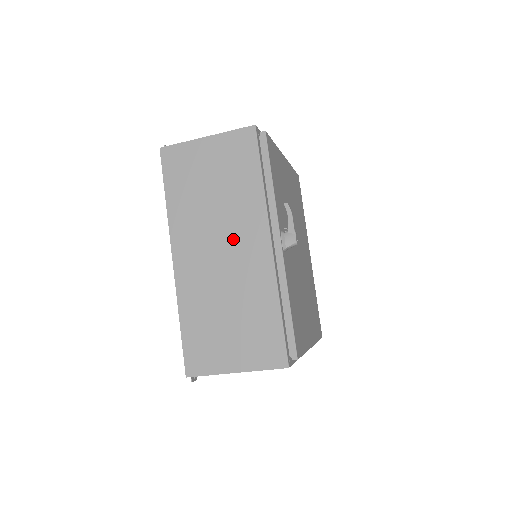
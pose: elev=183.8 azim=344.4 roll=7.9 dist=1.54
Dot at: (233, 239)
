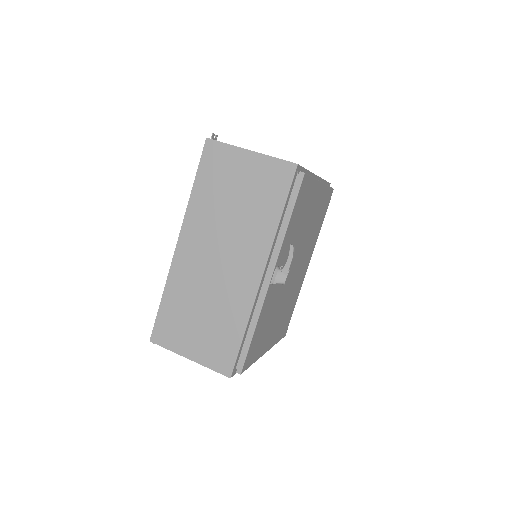
Dot at: (233, 255)
